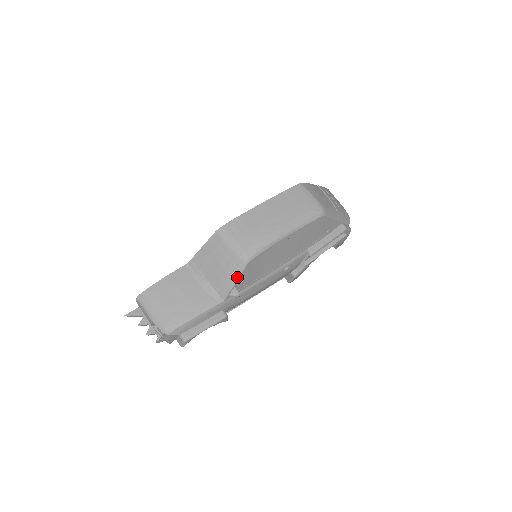
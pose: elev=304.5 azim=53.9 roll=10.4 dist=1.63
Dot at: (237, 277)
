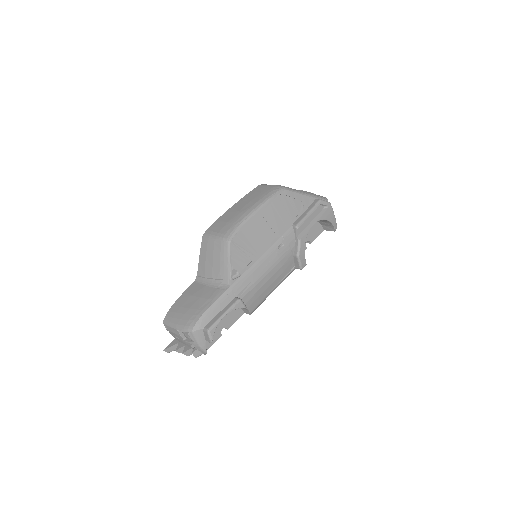
Dot at: (229, 257)
